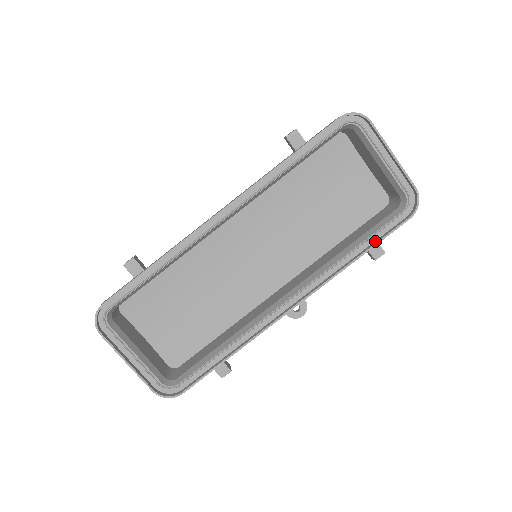
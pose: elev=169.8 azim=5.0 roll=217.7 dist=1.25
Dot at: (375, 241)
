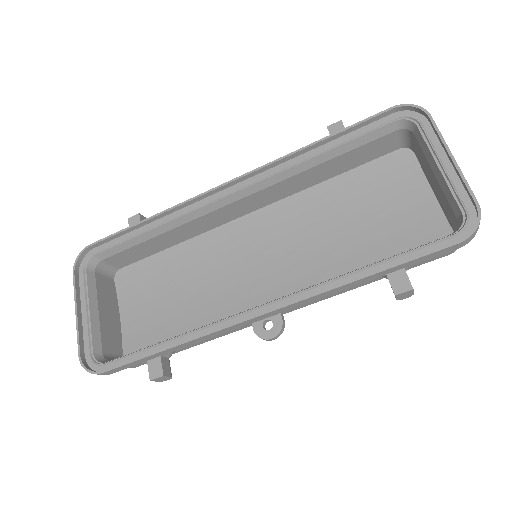
Dot at: (398, 263)
